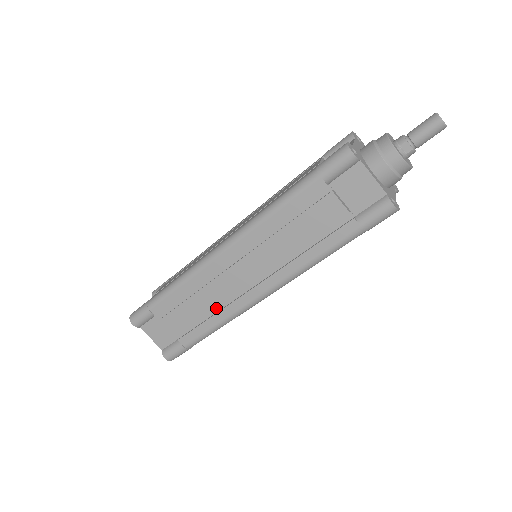
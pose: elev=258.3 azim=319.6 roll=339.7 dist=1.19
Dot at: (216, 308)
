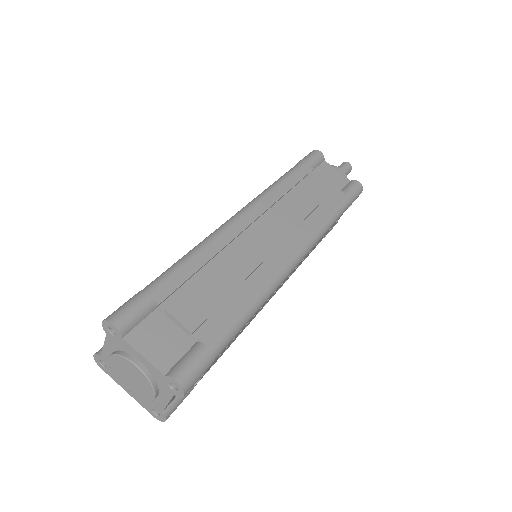
Dot at: (244, 285)
